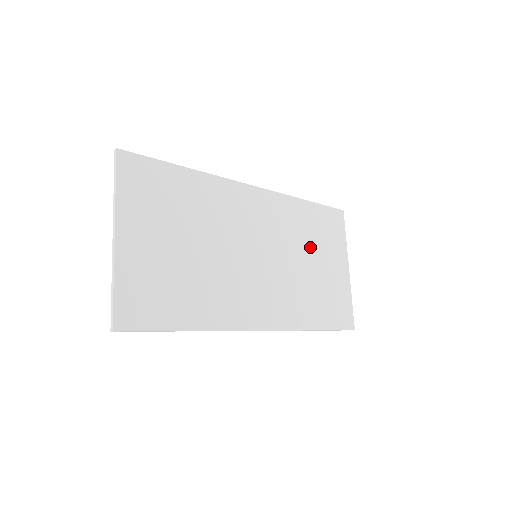
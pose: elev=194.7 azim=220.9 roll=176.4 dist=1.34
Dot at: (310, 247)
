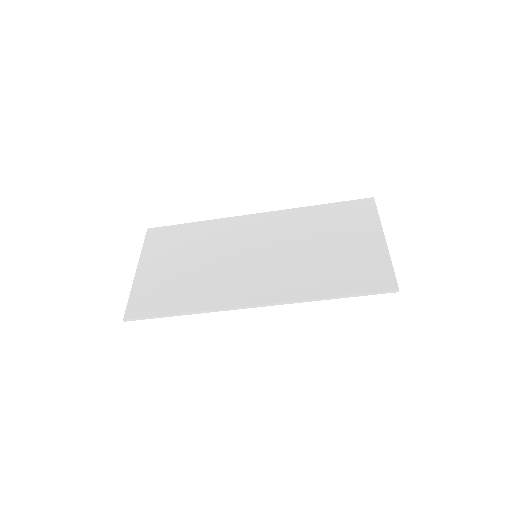
Dot at: (323, 235)
